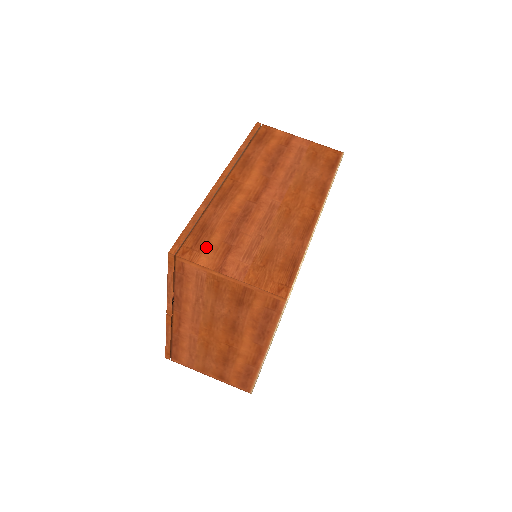
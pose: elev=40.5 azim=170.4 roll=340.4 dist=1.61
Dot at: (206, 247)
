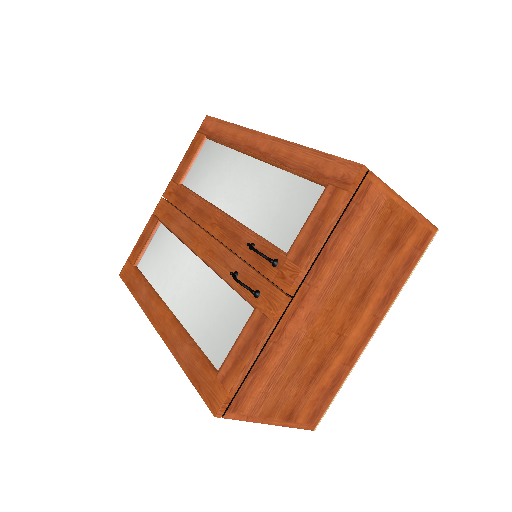
Dot at: occluded
